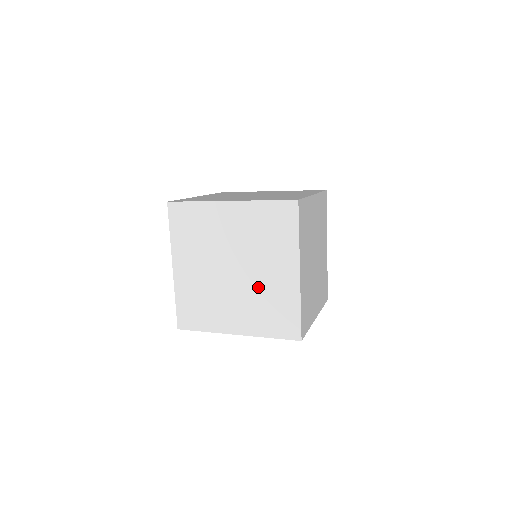
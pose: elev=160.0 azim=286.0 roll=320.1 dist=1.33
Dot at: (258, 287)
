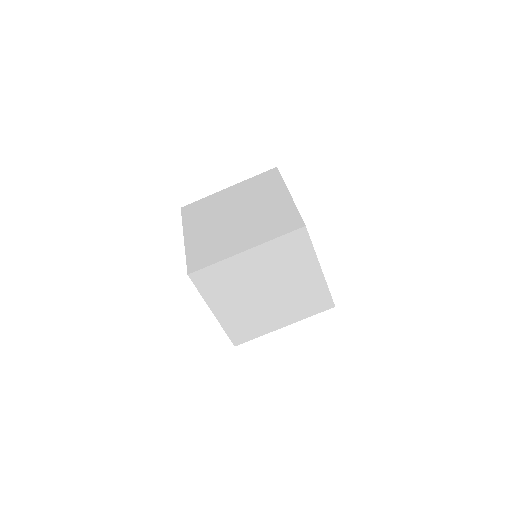
Dot at: (291, 293)
